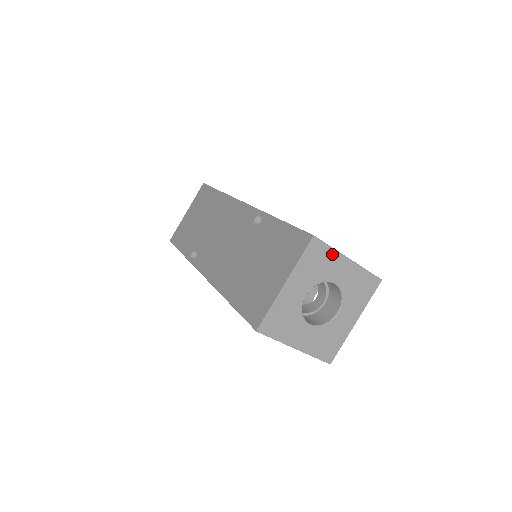
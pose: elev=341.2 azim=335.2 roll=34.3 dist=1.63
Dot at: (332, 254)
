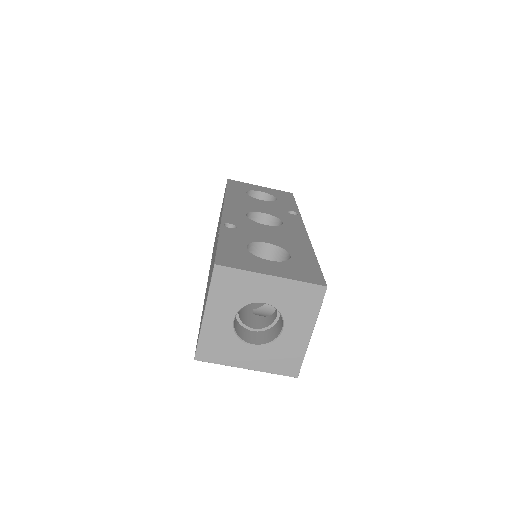
Dot at: (246, 276)
